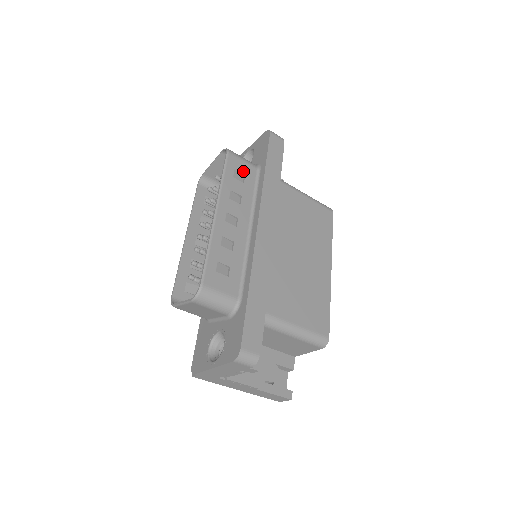
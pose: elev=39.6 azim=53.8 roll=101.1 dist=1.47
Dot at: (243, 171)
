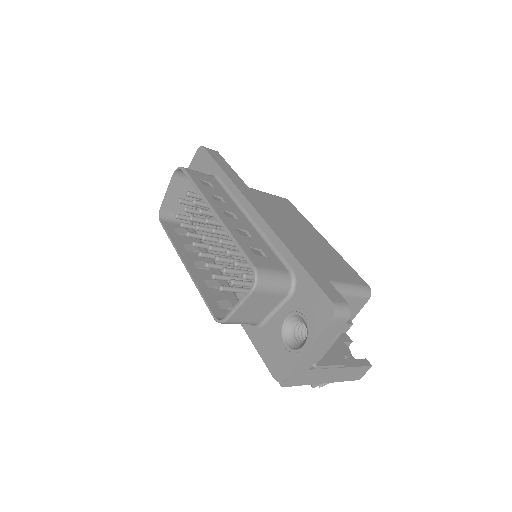
Dot at: (206, 180)
